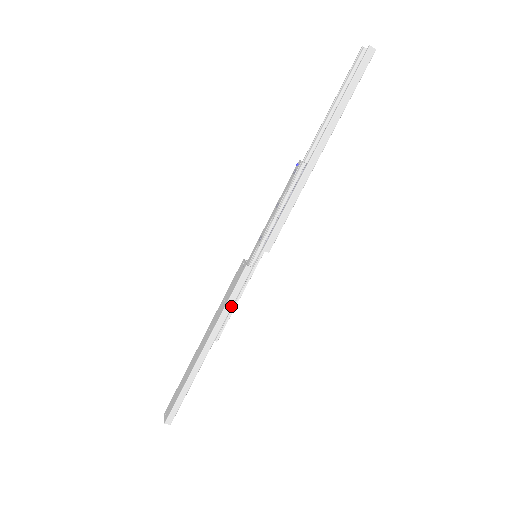
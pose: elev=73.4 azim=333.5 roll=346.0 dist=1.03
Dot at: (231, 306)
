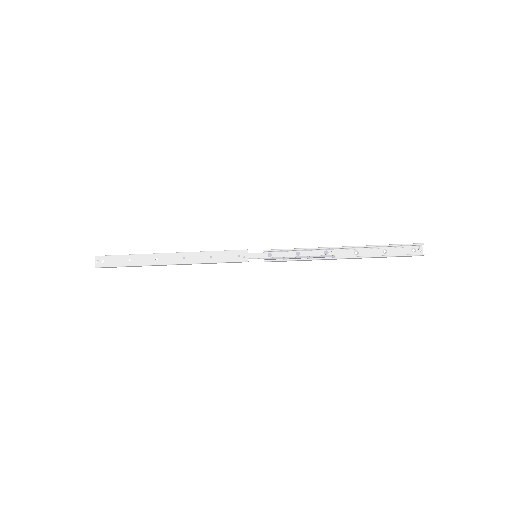
Dot at: (213, 263)
